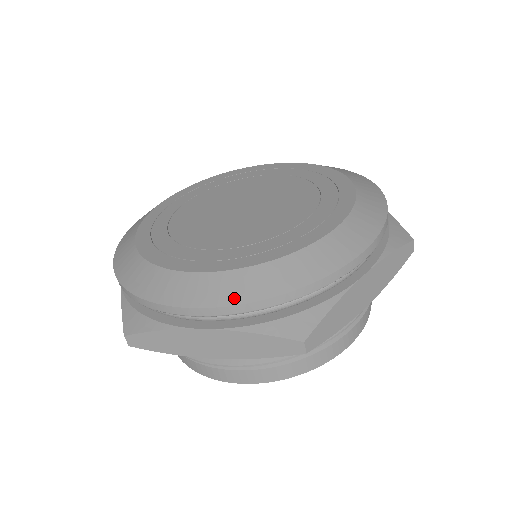
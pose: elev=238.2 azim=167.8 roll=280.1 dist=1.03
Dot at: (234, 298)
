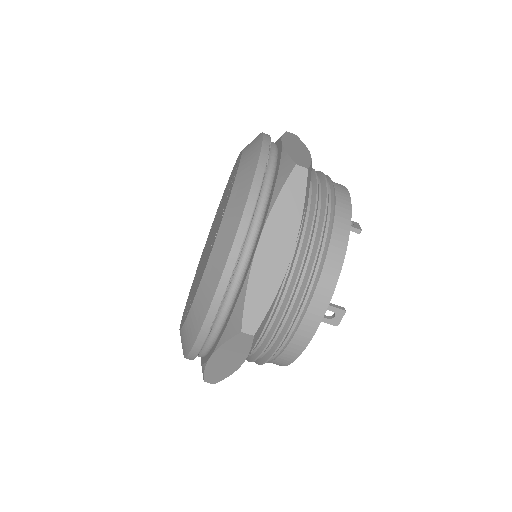
Dot at: (242, 204)
